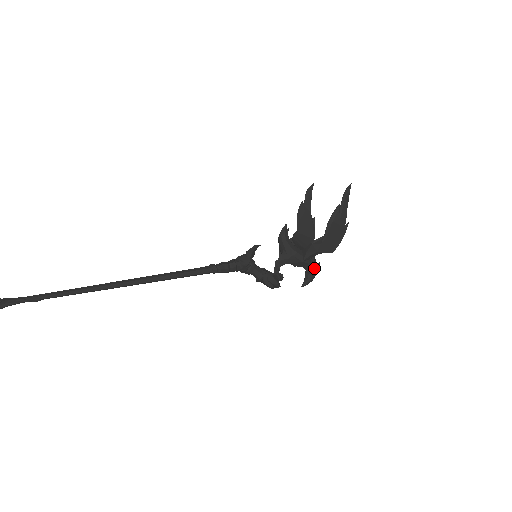
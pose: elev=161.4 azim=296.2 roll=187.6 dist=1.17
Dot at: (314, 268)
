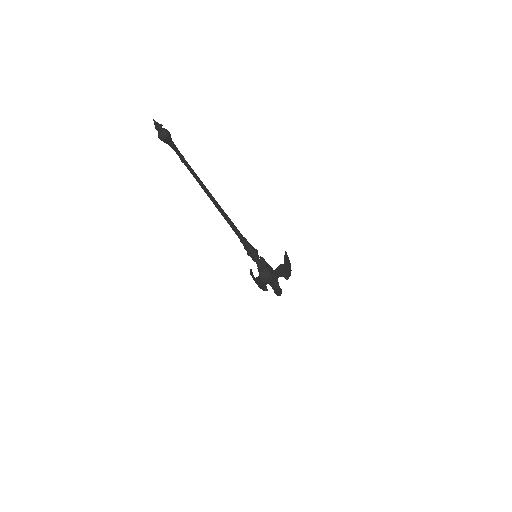
Dot at: (280, 288)
